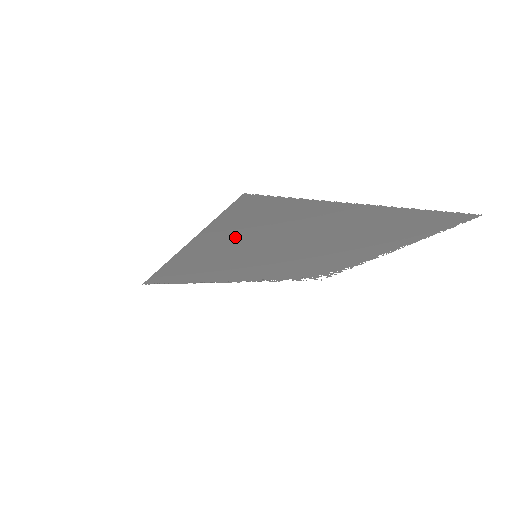
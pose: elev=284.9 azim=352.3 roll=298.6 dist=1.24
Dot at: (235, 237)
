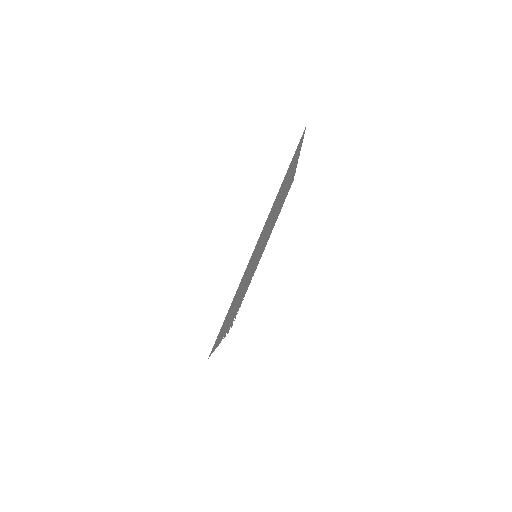
Dot at: occluded
